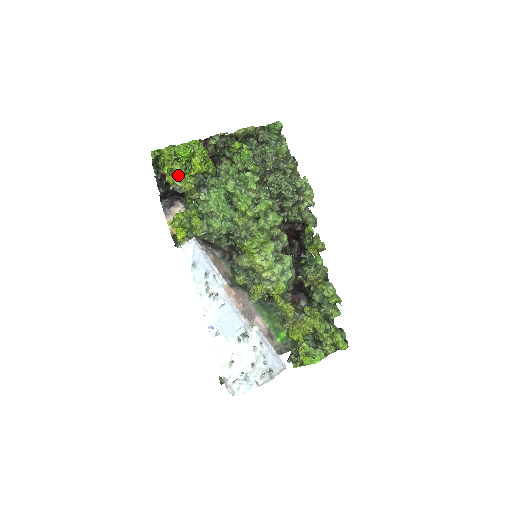
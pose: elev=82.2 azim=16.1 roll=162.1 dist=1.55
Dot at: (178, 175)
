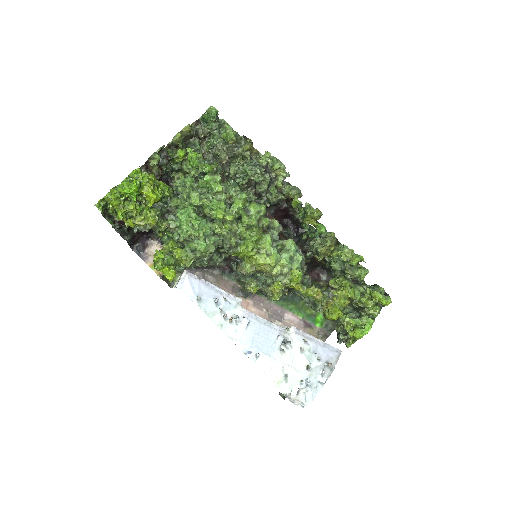
Dot at: (136, 215)
